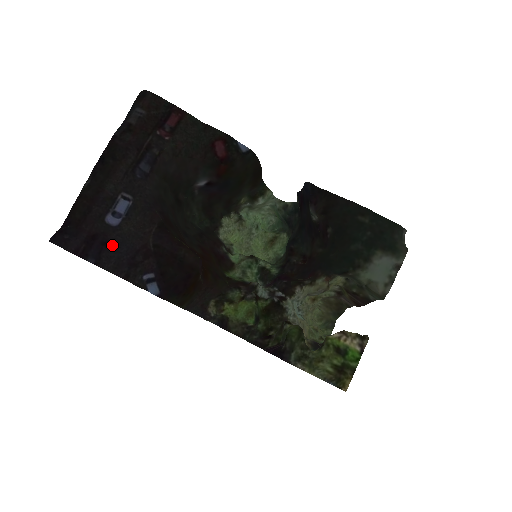
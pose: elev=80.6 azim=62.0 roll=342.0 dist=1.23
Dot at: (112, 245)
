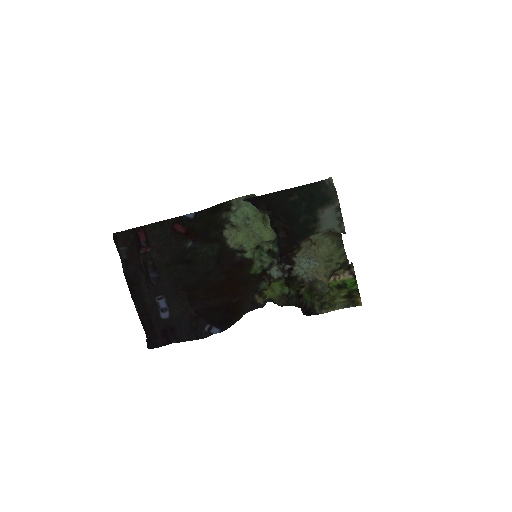
Dot at: (176, 328)
